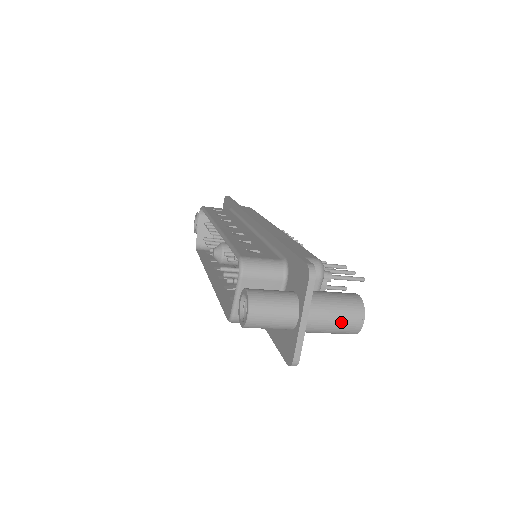
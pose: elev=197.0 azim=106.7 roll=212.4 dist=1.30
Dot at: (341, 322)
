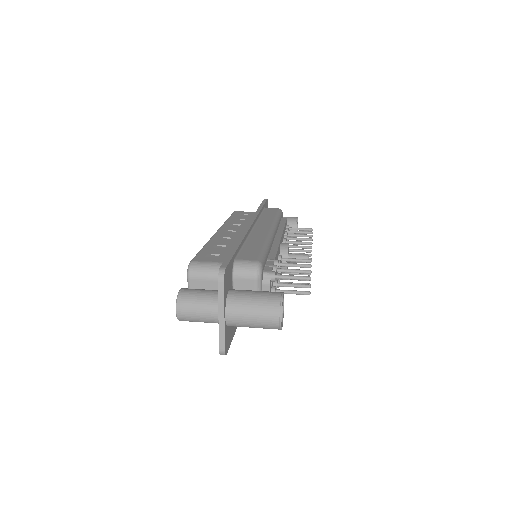
Dot at: (259, 318)
